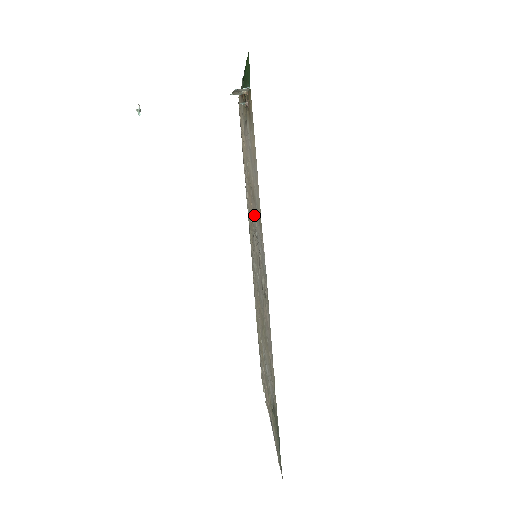
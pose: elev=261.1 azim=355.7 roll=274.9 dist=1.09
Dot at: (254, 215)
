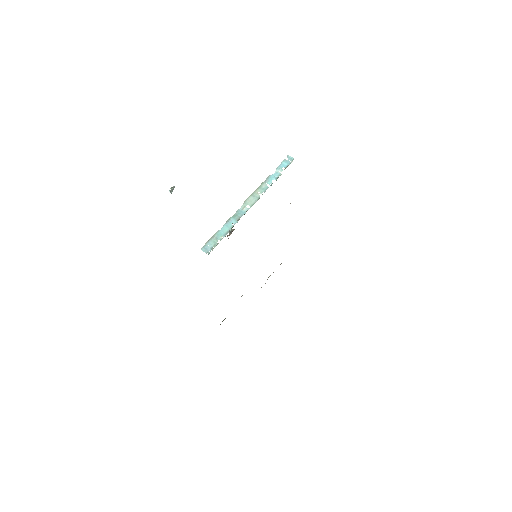
Dot at: occluded
